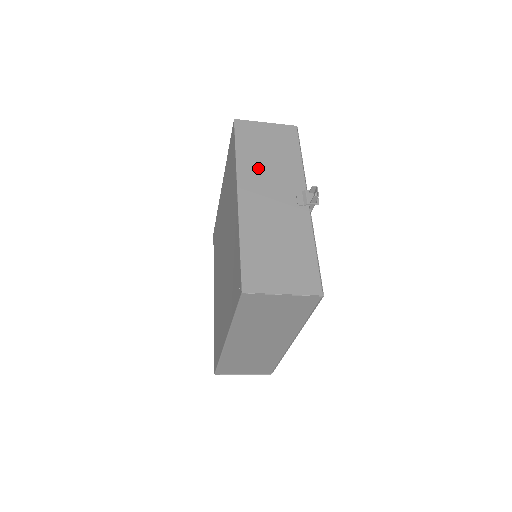
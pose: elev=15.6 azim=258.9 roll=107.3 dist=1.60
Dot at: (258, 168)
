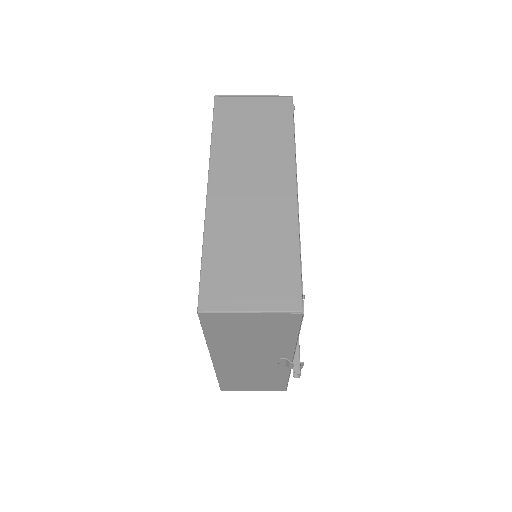
Dot at: (235, 348)
